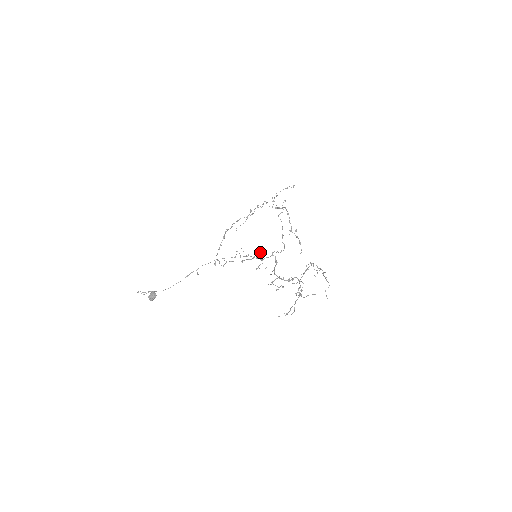
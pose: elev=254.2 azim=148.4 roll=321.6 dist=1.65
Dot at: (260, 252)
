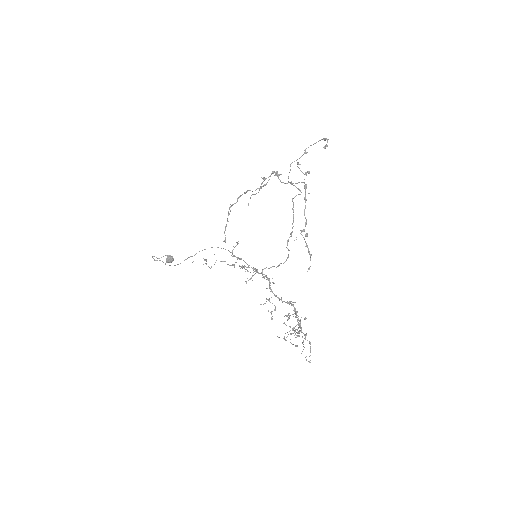
Dot at: (244, 268)
